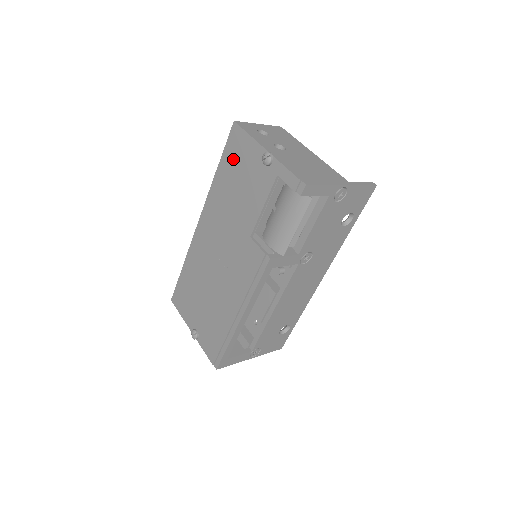
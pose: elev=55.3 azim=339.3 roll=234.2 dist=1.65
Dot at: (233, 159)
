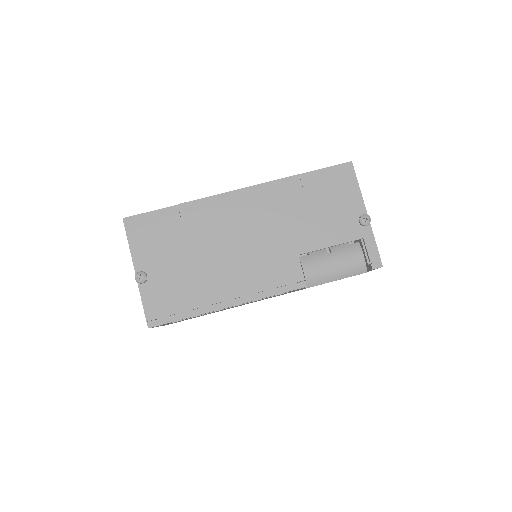
Dot at: (328, 185)
